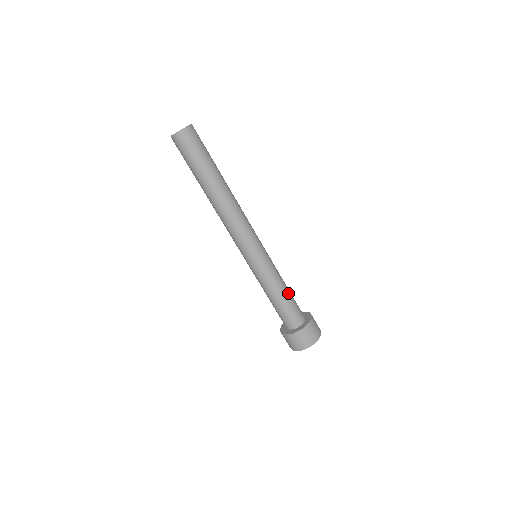
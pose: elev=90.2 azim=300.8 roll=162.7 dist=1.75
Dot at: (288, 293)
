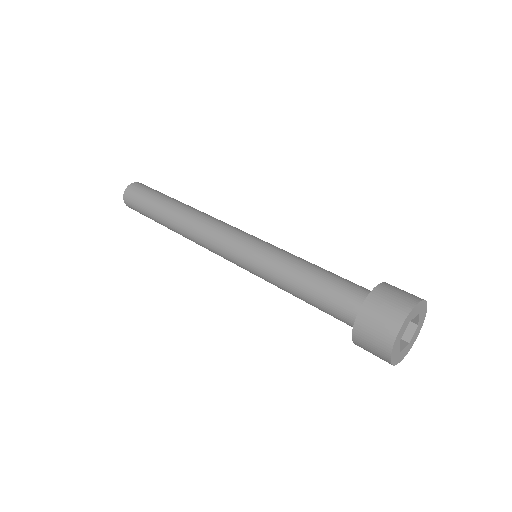
Dot at: (324, 269)
